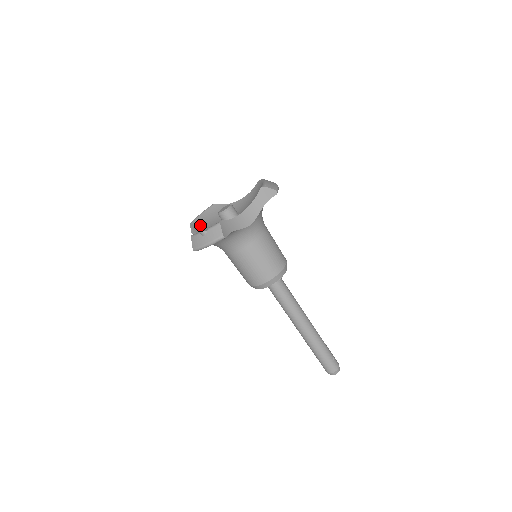
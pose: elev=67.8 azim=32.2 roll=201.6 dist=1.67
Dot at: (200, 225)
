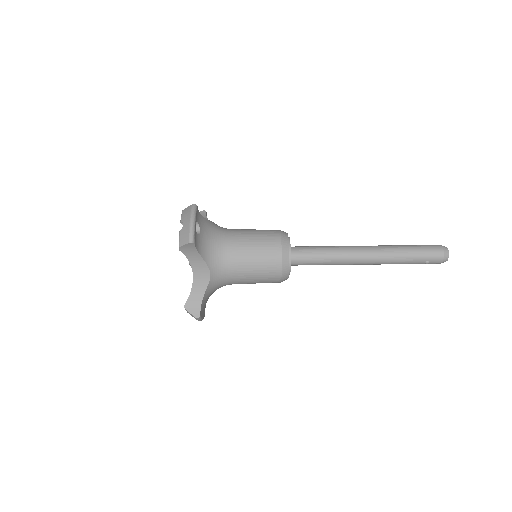
Dot at: (191, 293)
